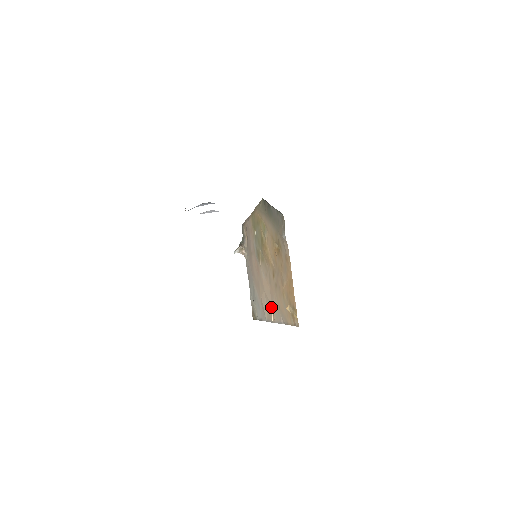
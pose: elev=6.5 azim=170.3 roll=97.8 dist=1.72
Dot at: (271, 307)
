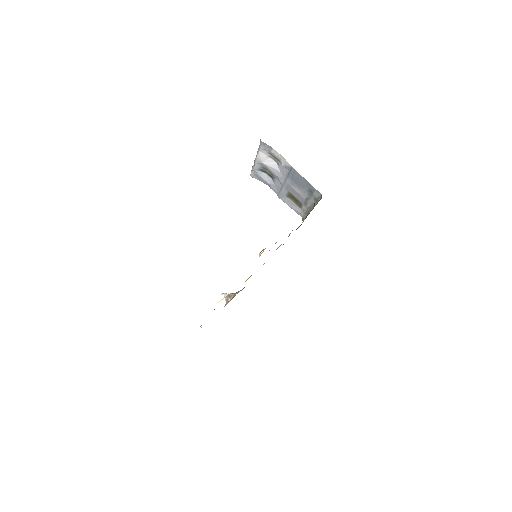
Dot at: occluded
